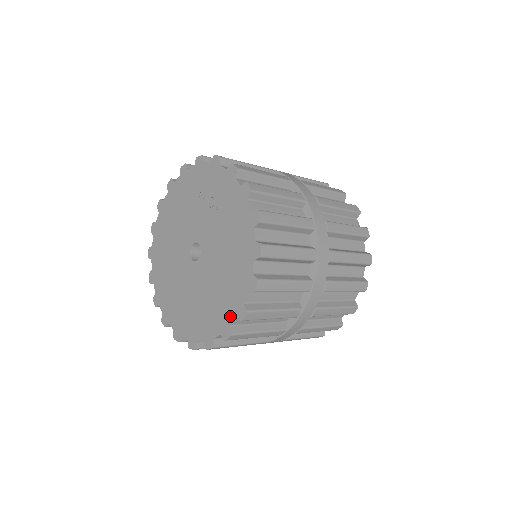
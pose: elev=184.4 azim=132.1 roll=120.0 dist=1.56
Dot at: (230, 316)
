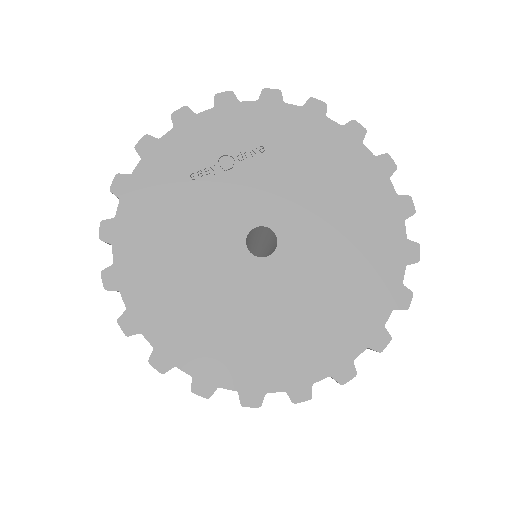
Dot at: (397, 229)
